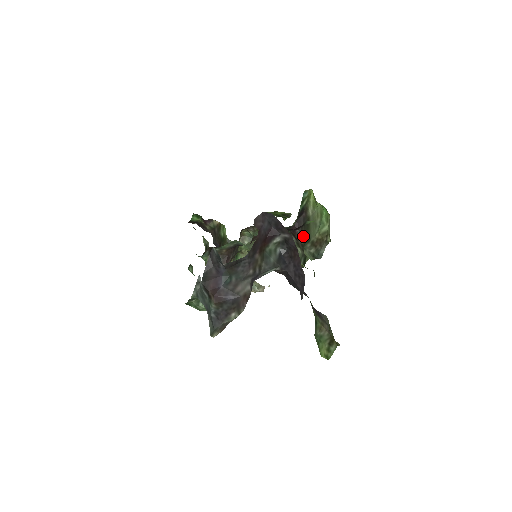
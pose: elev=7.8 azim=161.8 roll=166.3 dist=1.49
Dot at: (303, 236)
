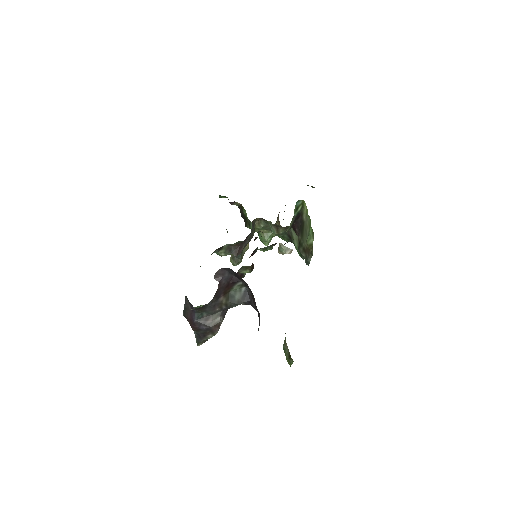
Dot at: (300, 237)
